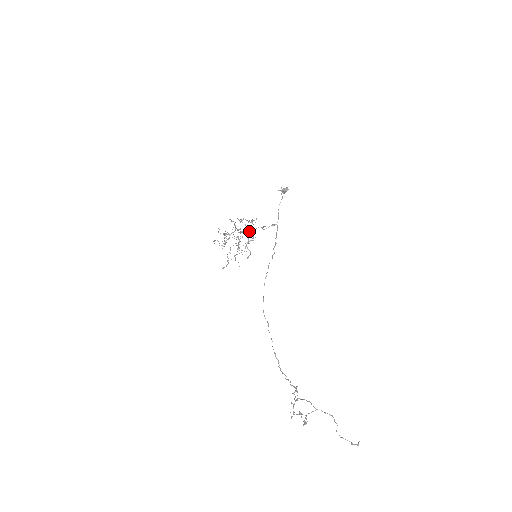
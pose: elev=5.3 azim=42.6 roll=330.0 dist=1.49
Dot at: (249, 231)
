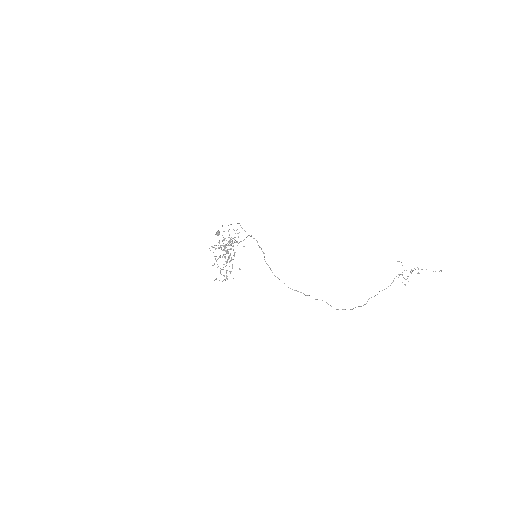
Dot at: occluded
